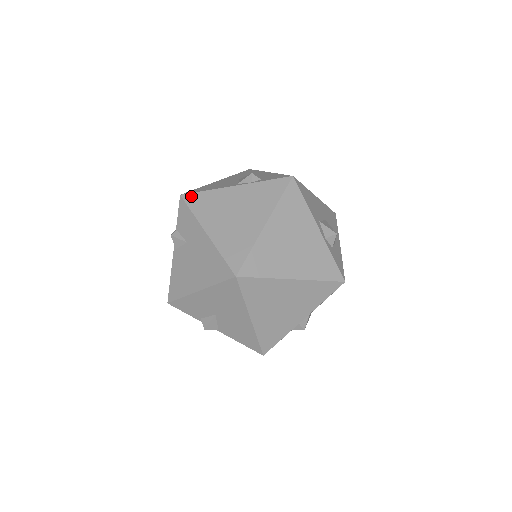
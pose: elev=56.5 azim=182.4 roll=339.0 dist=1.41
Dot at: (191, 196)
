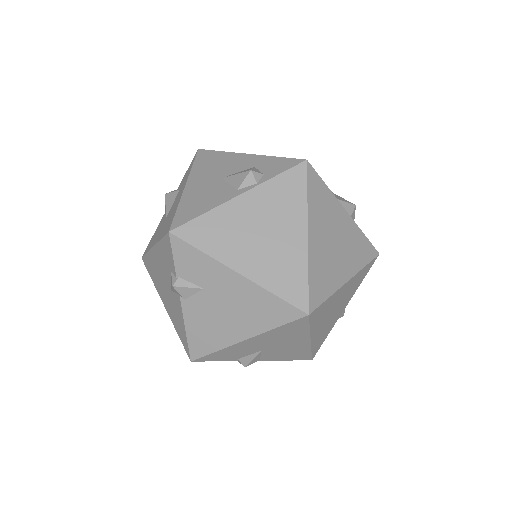
Dot at: (186, 229)
